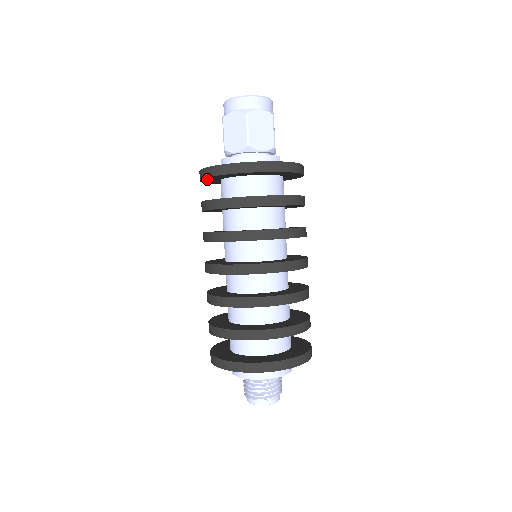
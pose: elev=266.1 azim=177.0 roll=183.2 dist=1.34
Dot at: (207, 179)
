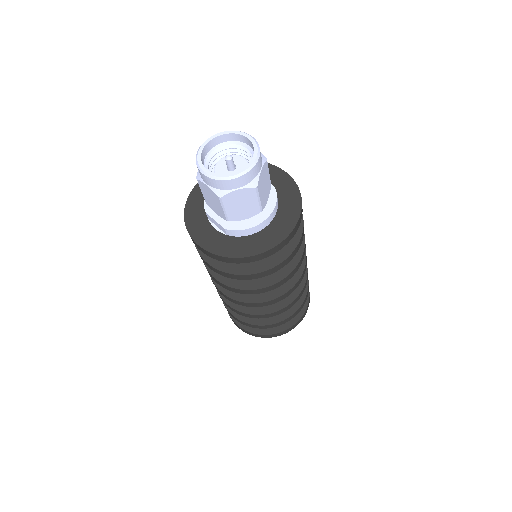
Dot at: occluded
